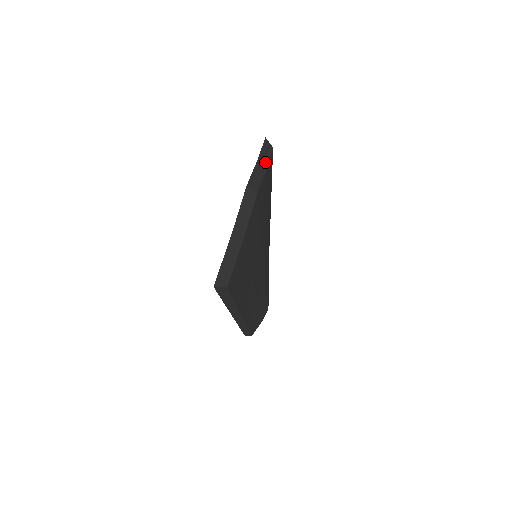
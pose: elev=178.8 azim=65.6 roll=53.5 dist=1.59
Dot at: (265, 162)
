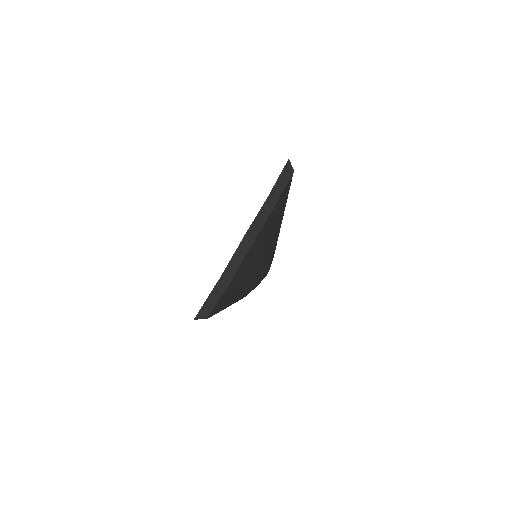
Dot at: (277, 195)
